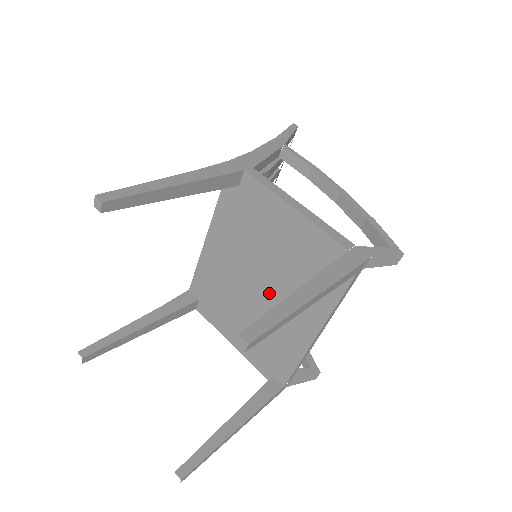
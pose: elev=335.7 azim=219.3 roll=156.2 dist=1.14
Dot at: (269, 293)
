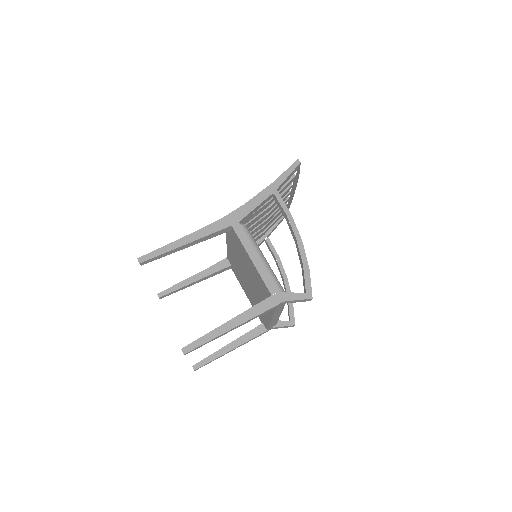
Dot at: (253, 287)
